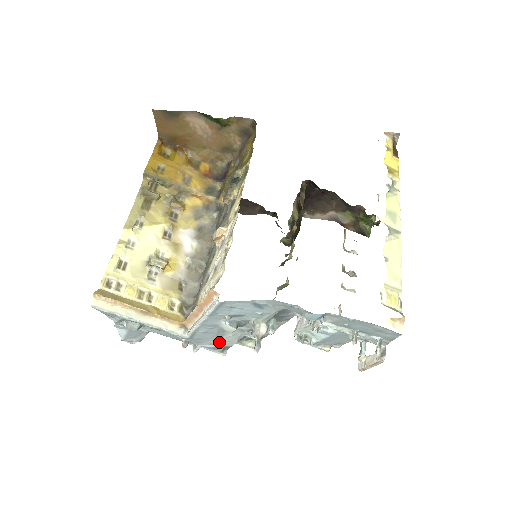
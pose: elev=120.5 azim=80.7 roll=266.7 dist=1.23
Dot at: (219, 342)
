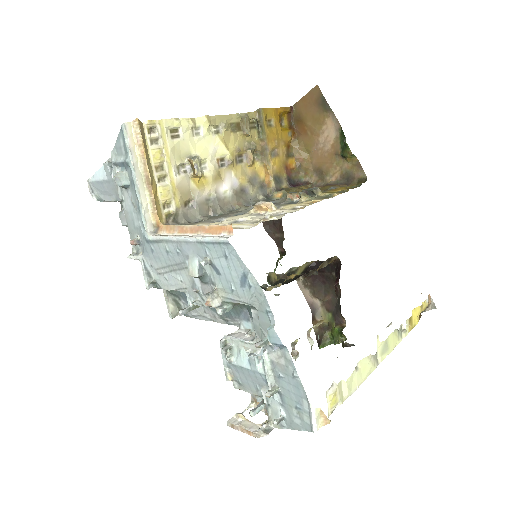
Dot at: (160, 273)
